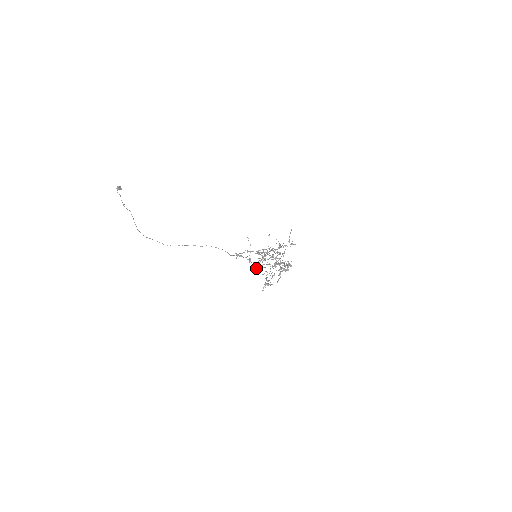
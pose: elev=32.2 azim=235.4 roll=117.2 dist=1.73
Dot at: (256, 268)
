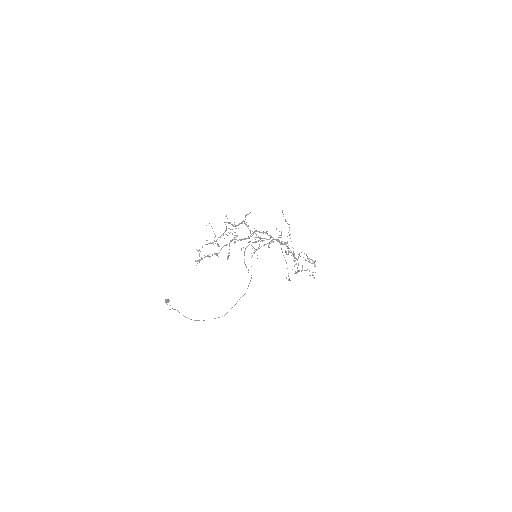
Dot at: occluded
